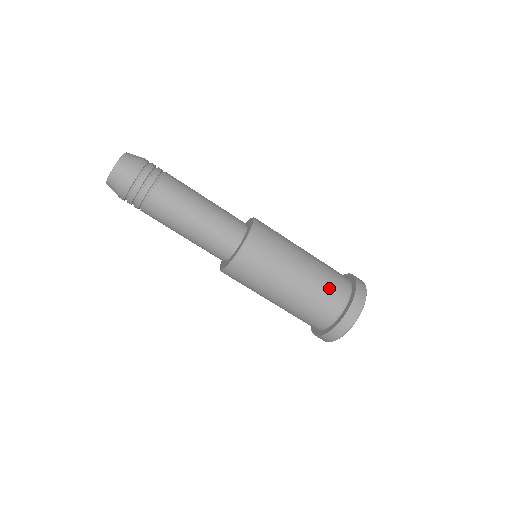
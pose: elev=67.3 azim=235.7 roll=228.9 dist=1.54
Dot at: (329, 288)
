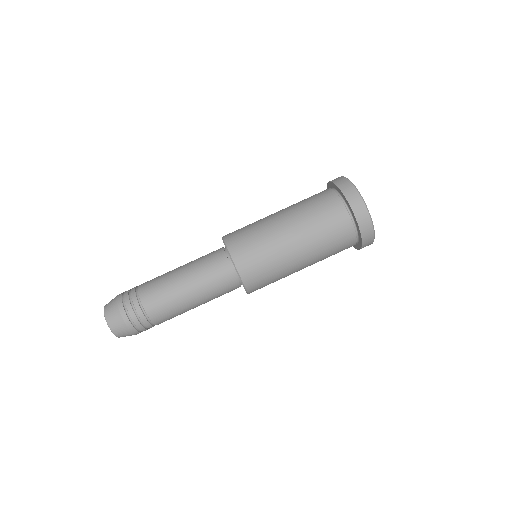
Dot at: (320, 210)
